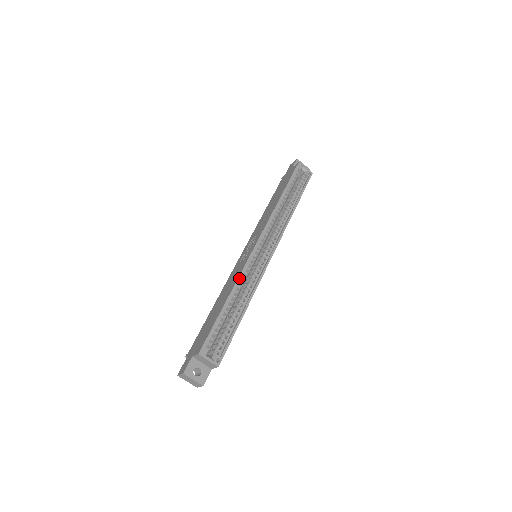
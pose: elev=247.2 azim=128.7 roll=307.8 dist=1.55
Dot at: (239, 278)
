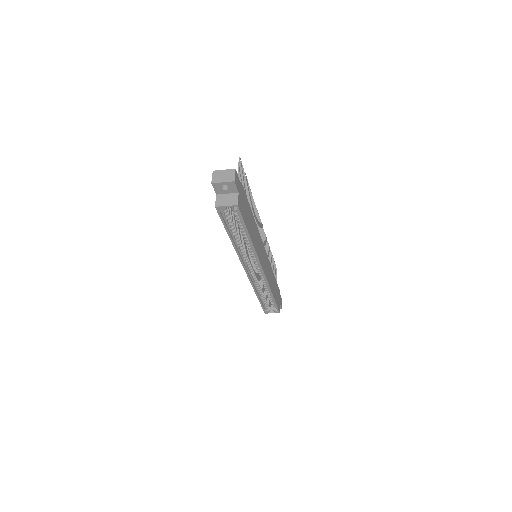
Dot at: (254, 288)
